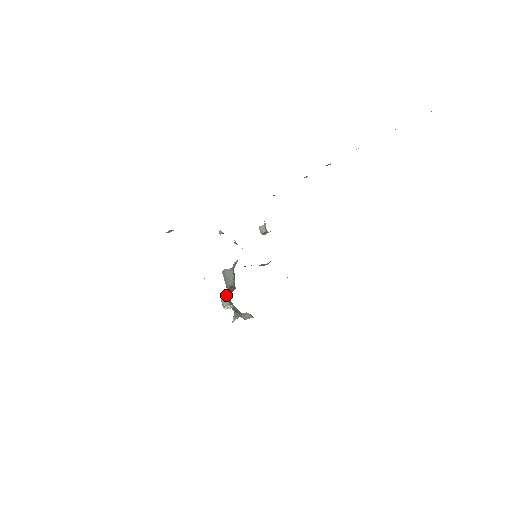
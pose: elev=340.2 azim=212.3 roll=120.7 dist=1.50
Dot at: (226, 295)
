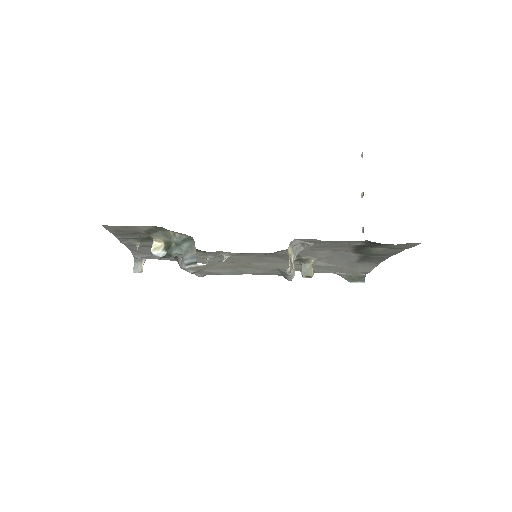
Dot at: occluded
